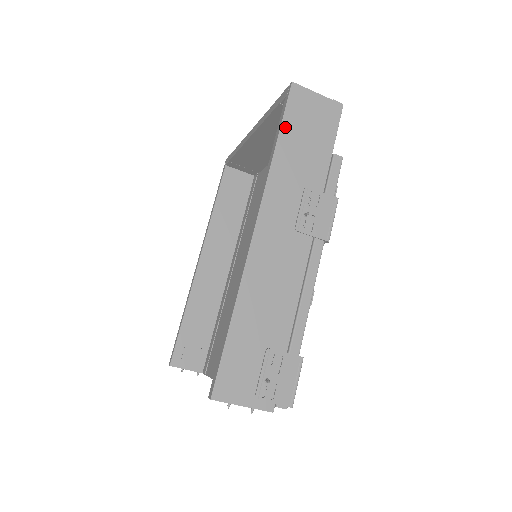
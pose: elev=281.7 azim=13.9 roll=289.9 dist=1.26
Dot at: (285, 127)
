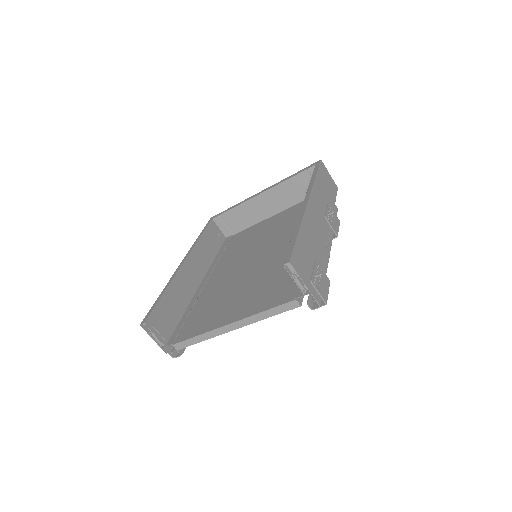
Dot at: (319, 173)
